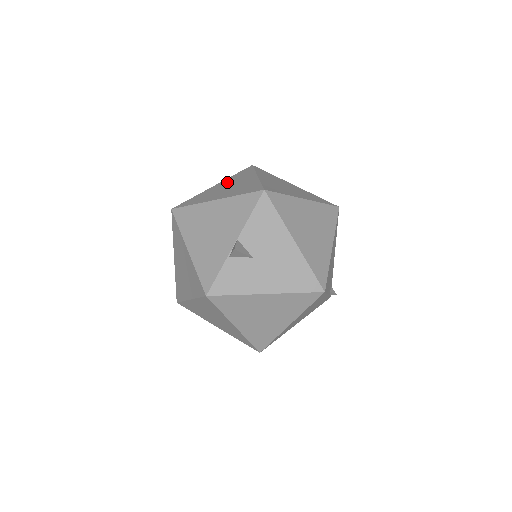
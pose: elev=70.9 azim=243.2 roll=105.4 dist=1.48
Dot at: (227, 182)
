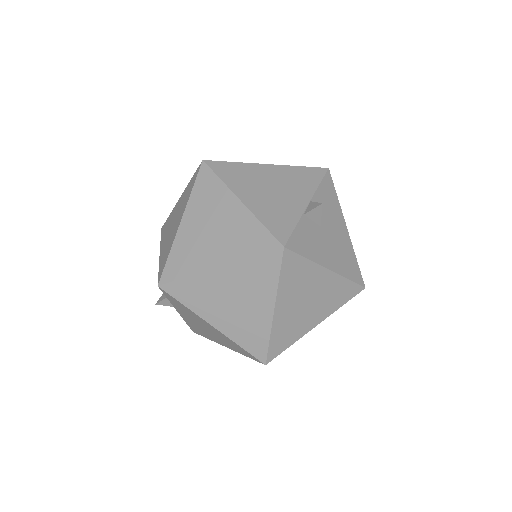
Dot at: occluded
